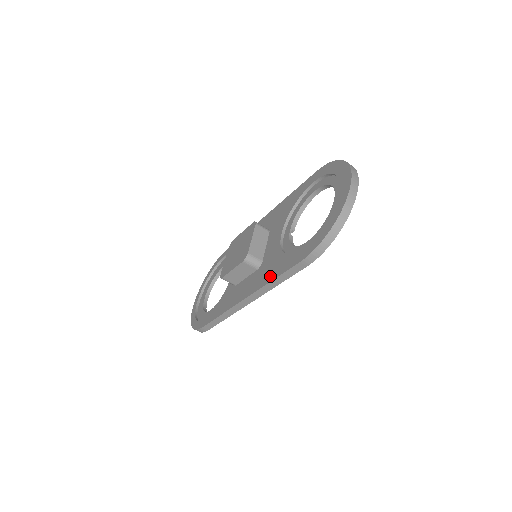
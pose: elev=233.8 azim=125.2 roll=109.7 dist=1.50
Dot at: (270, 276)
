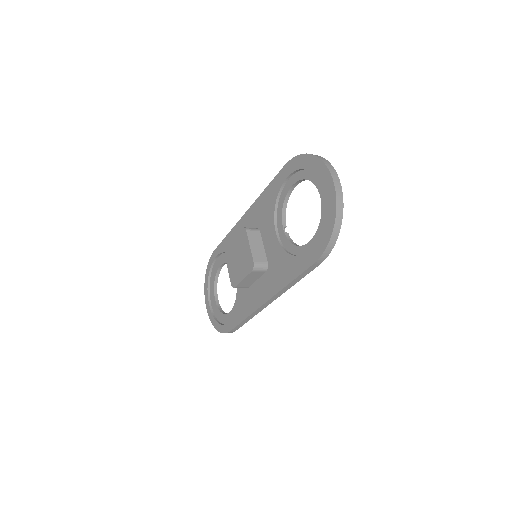
Dot at: (285, 279)
